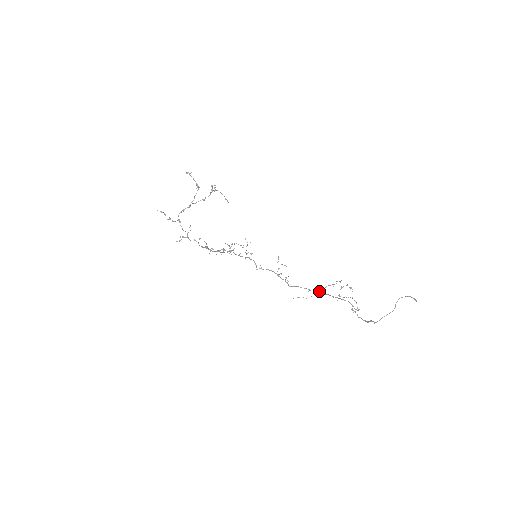
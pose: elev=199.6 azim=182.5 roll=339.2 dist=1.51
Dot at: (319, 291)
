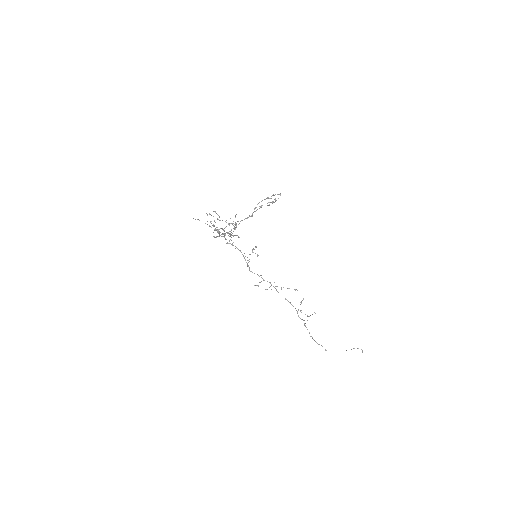
Dot at: occluded
